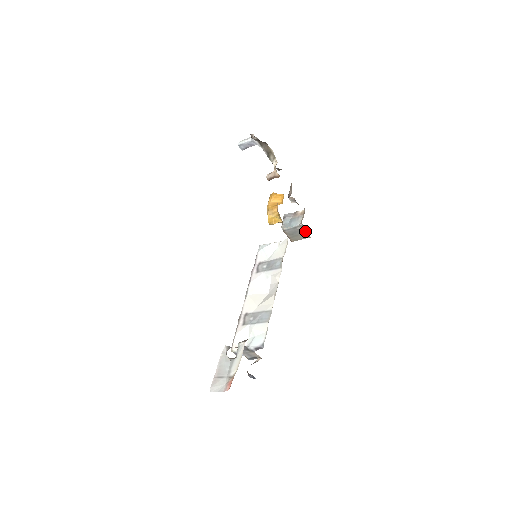
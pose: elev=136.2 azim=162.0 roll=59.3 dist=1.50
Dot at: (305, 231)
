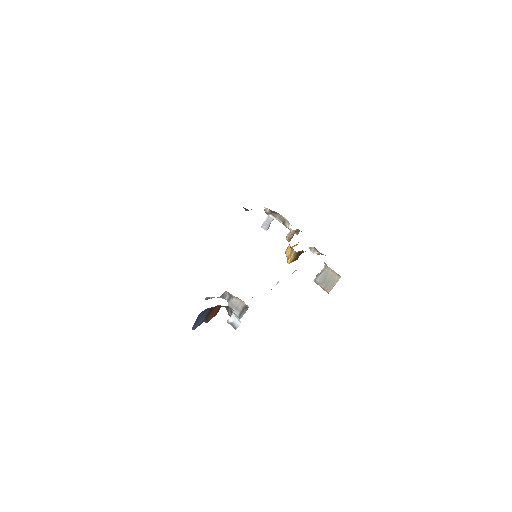
Dot at: (332, 271)
